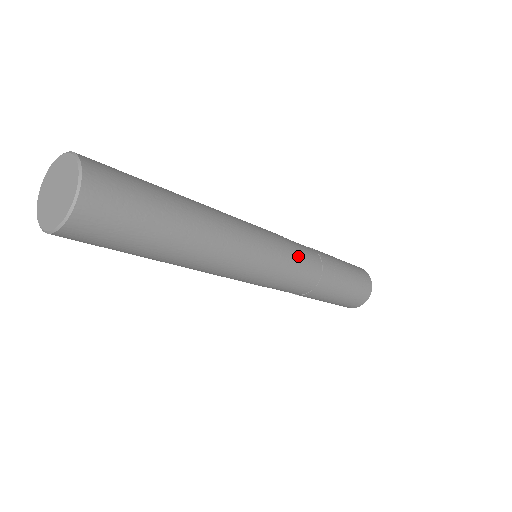
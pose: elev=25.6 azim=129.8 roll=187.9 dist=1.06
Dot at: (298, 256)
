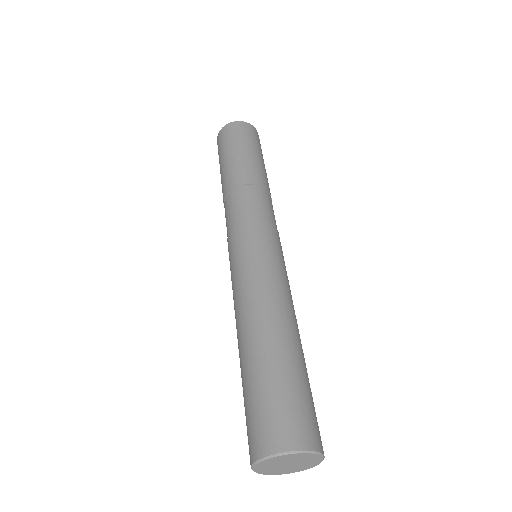
Dot at: occluded
